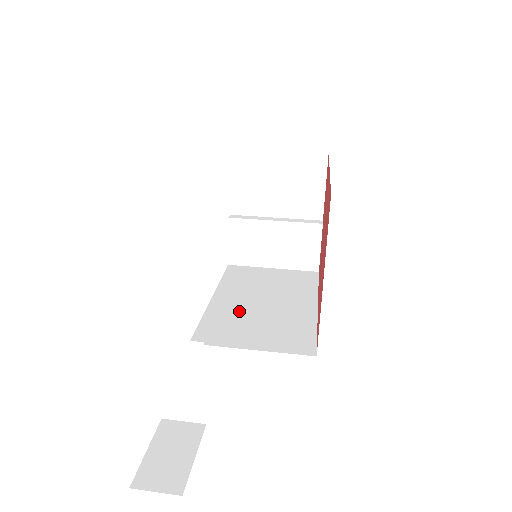
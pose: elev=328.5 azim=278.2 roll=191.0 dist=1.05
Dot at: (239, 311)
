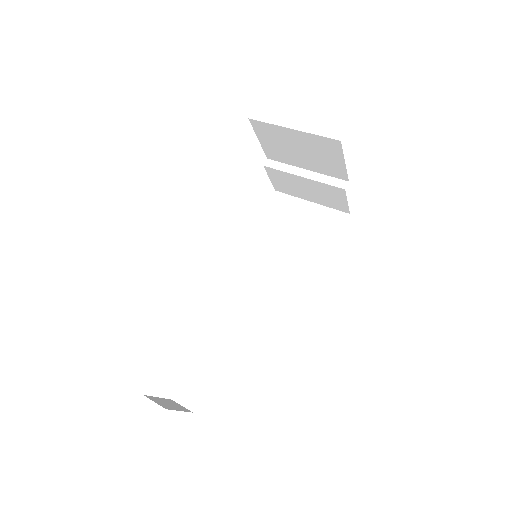
Dot at: (259, 269)
